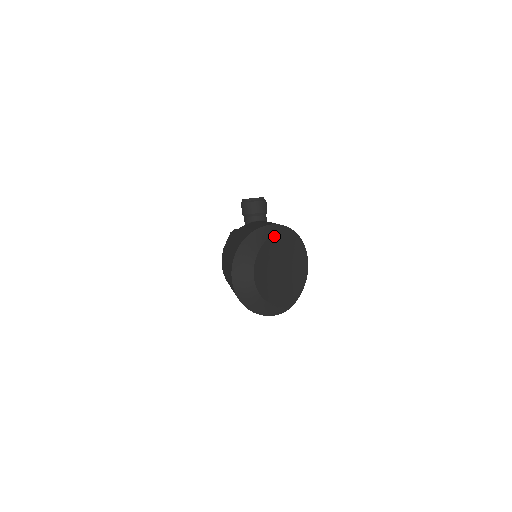
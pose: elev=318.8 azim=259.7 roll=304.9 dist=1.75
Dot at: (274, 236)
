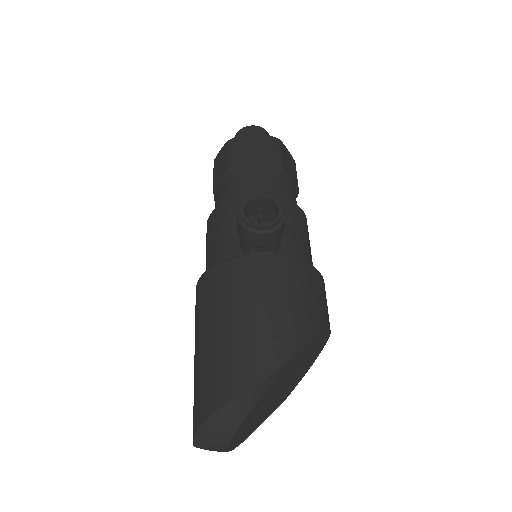
Dot at: (273, 383)
